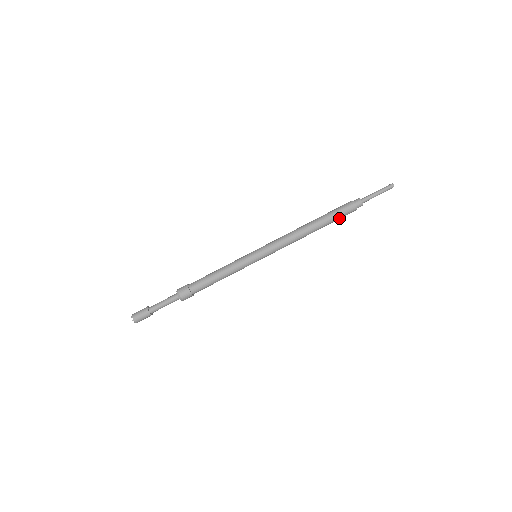
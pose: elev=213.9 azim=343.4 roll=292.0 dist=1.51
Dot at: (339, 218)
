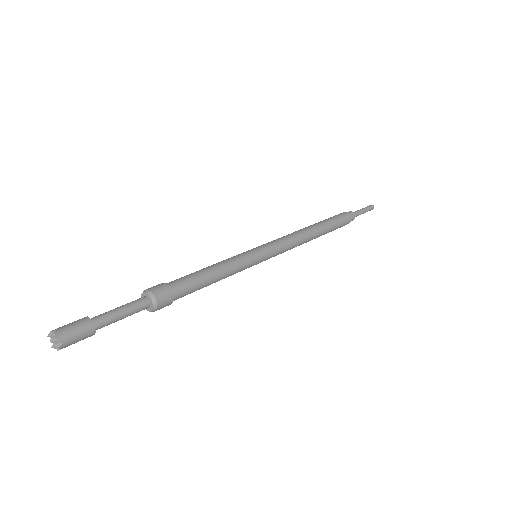
Dot at: (337, 228)
